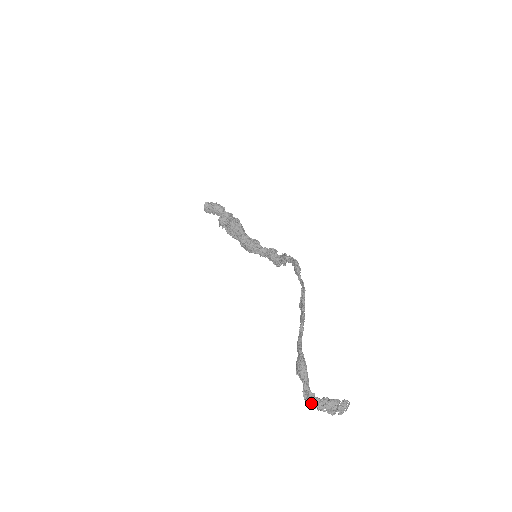
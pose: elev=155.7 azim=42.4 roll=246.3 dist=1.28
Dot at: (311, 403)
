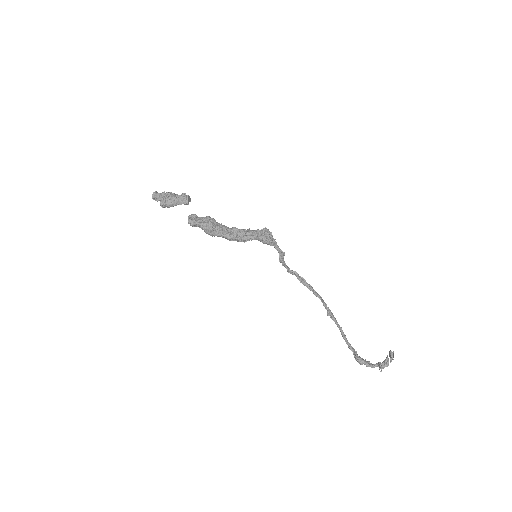
Dot at: (374, 367)
